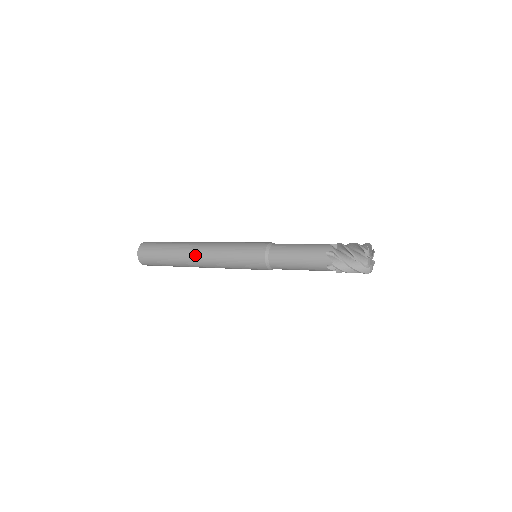
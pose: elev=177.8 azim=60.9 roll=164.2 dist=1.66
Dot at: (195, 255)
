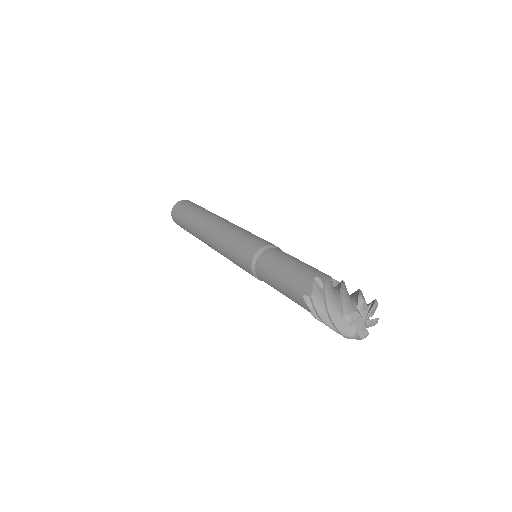
Dot at: (204, 239)
